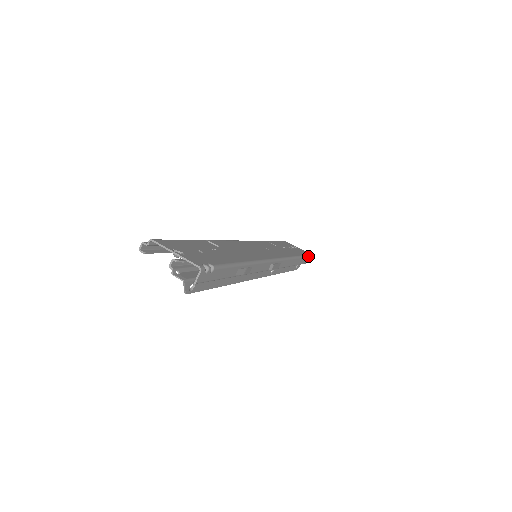
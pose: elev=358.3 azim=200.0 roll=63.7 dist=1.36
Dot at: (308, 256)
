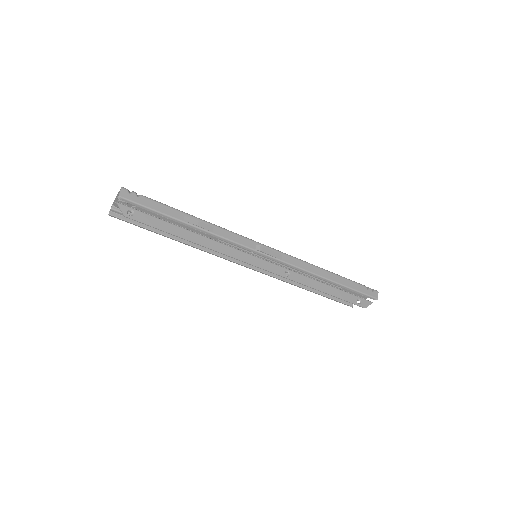
Dot at: (364, 286)
